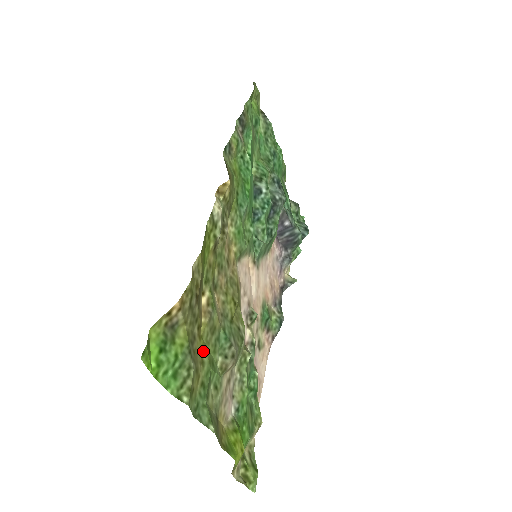
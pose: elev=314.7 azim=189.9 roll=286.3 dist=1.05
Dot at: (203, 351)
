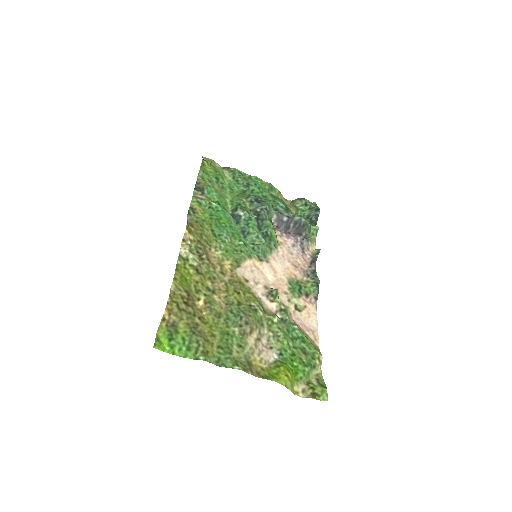
Dot at: (212, 329)
